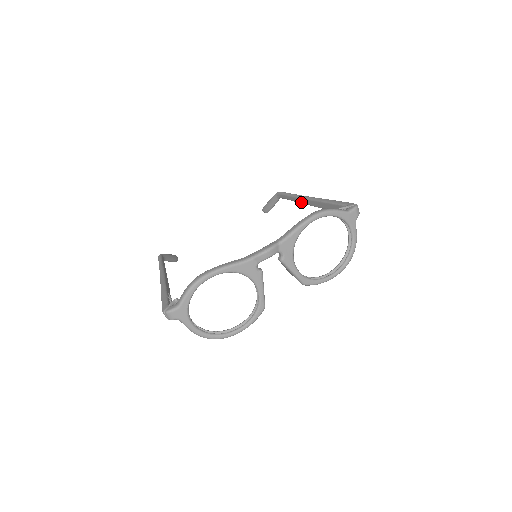
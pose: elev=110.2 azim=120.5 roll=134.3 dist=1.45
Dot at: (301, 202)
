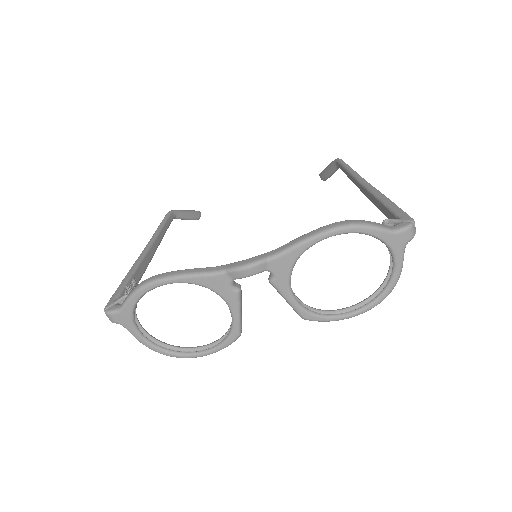
Dot at: (355, 184)
